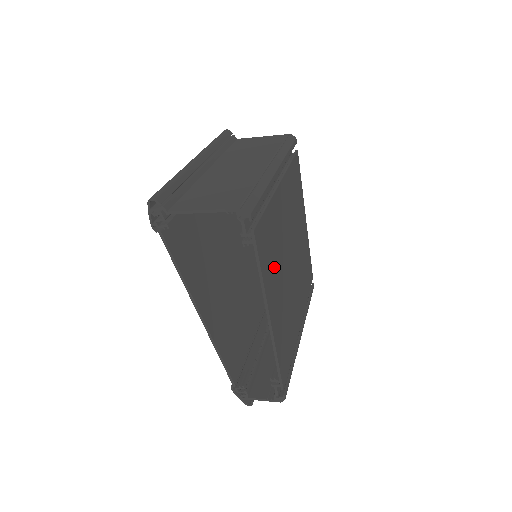
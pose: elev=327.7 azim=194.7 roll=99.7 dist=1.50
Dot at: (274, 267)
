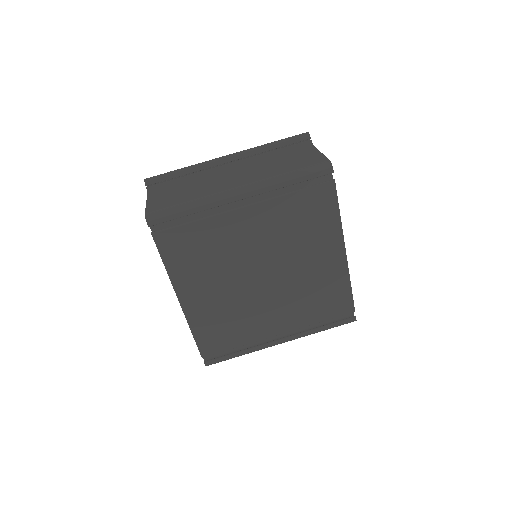
Dot at: (203, 270)
